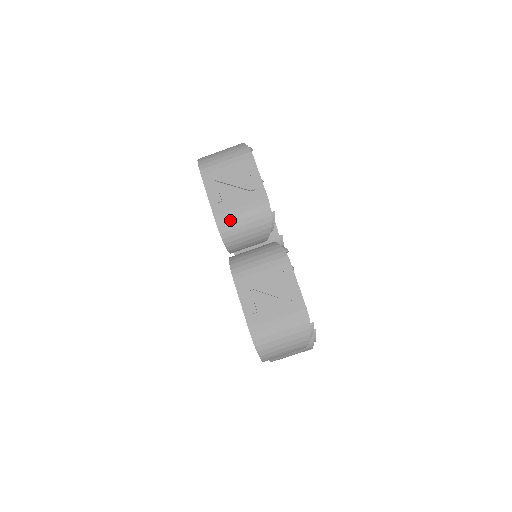
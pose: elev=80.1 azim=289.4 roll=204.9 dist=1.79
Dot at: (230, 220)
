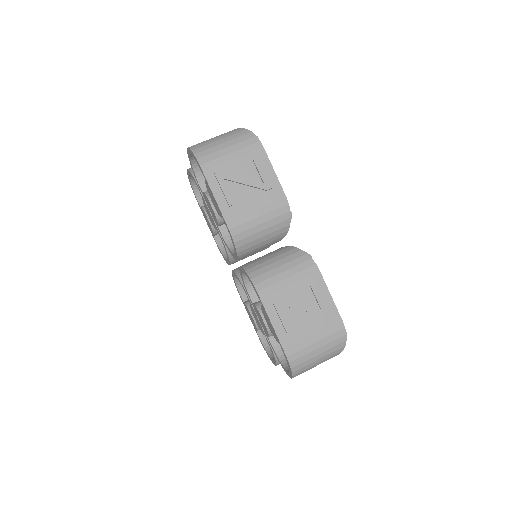
Dot at: (246, 226)
